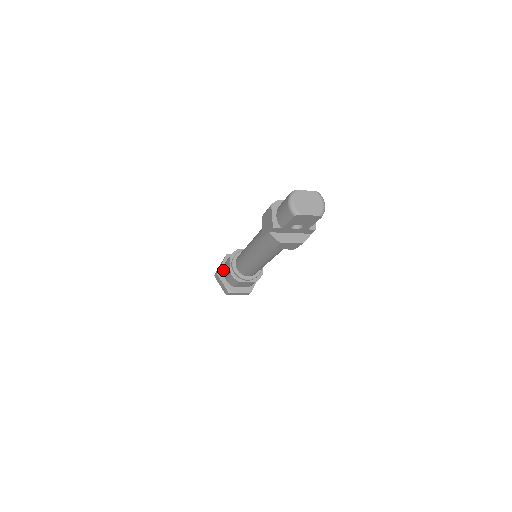
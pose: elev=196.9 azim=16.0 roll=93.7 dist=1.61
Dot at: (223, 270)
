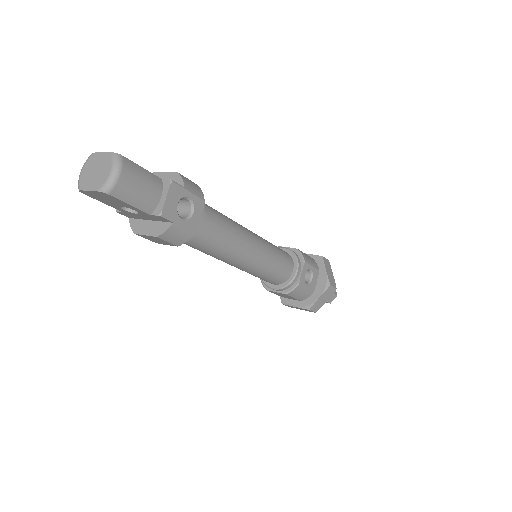
Dot at: occluded
